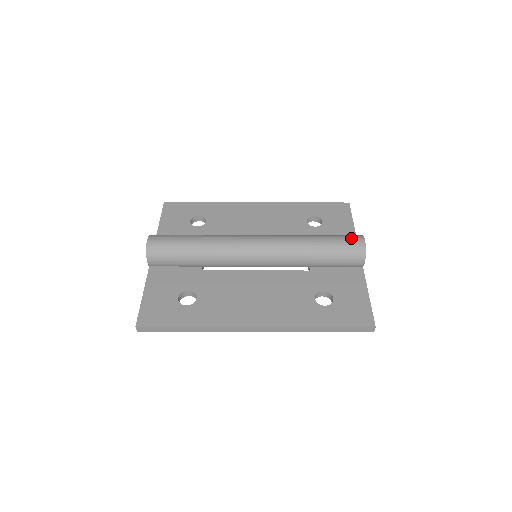
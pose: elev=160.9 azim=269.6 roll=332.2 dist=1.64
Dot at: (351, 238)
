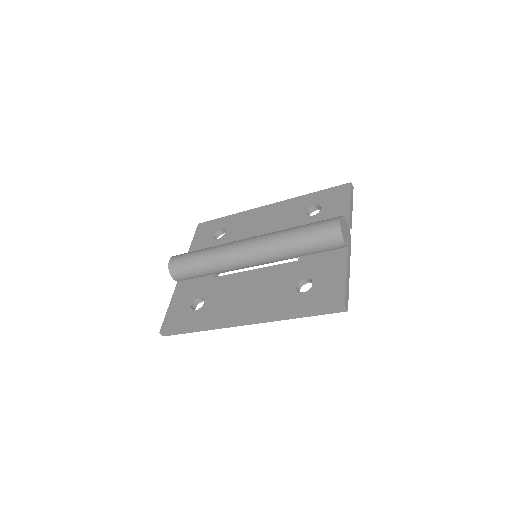
Dot at: (328, 221)
